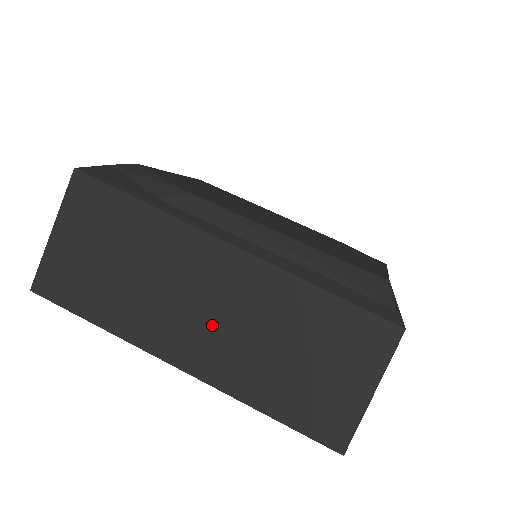
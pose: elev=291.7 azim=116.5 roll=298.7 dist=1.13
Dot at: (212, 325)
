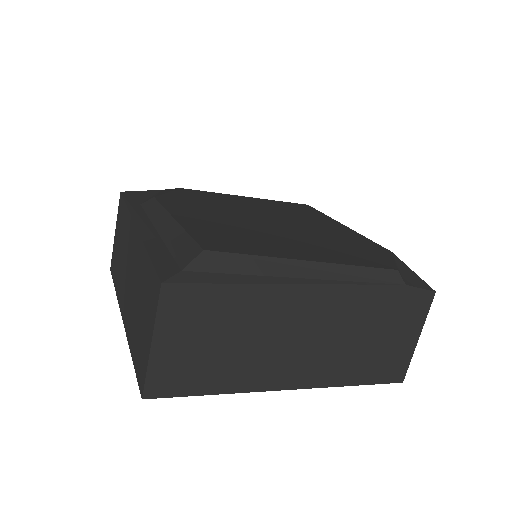
Dot at: (129, 286)
